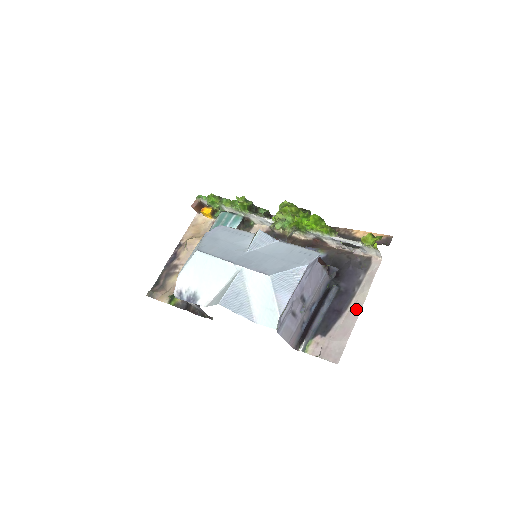
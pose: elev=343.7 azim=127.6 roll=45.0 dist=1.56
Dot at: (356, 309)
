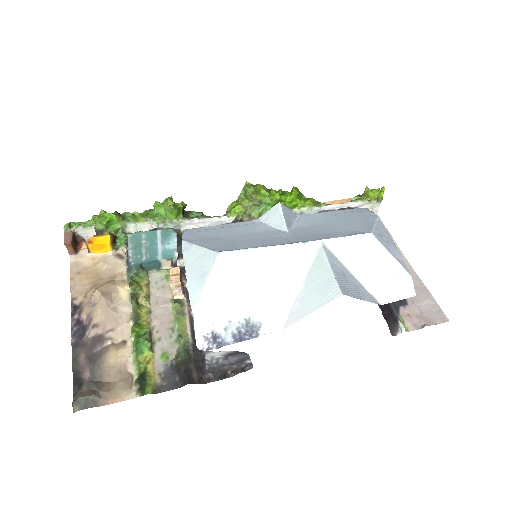
Dot at: occluded
